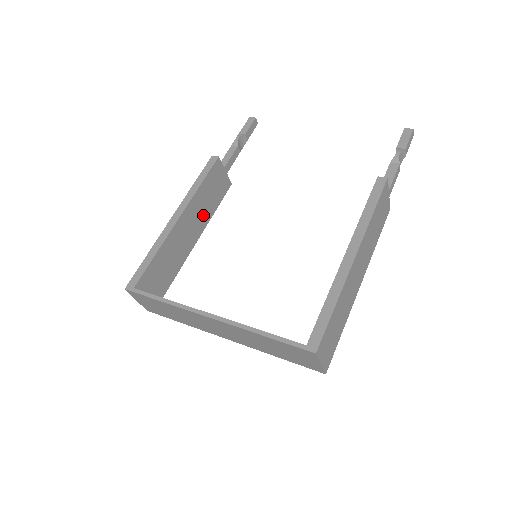
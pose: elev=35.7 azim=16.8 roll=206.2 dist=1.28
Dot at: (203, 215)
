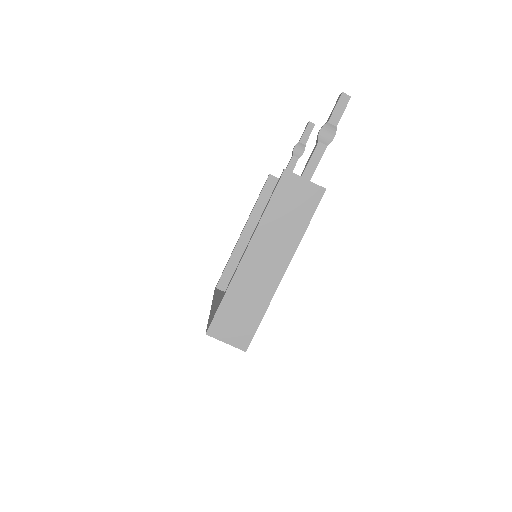
Dot at: occluded
